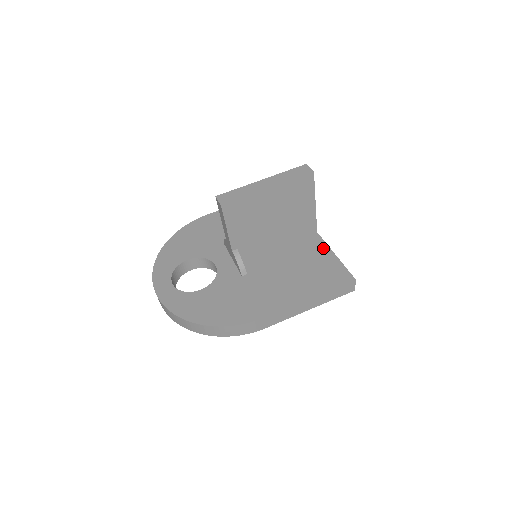
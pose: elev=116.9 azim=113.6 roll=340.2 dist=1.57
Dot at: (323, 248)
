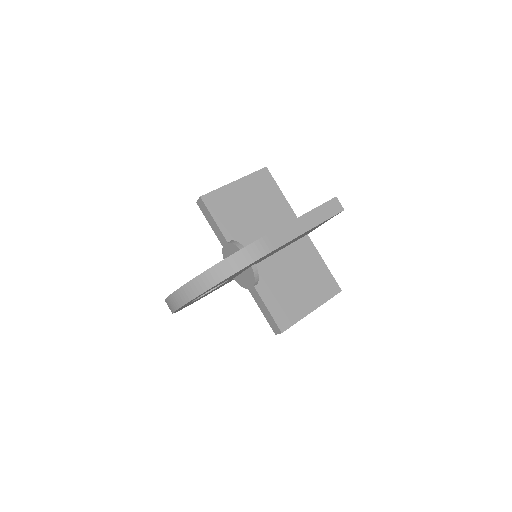
Dot at: occluded
